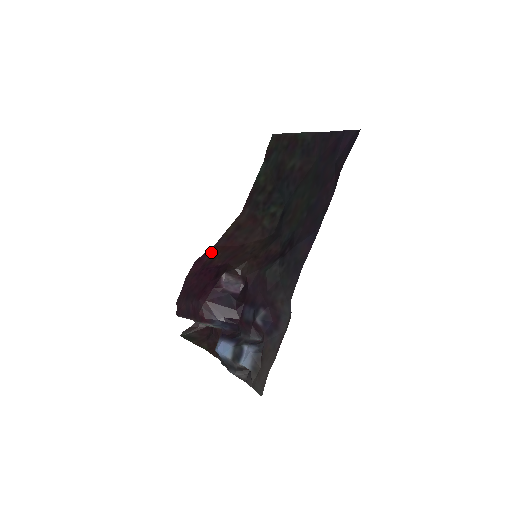
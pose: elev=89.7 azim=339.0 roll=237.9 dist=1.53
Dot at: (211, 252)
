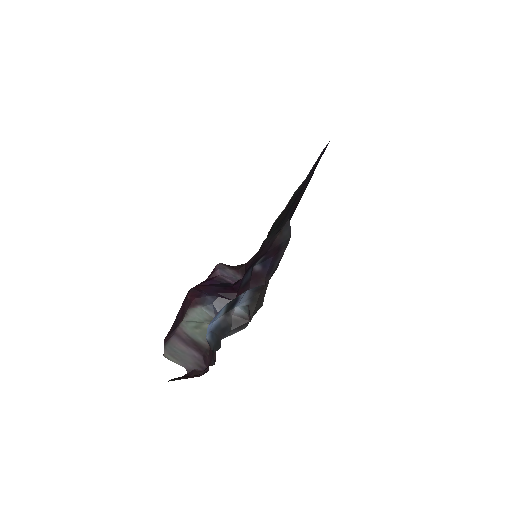
Dot at: occluded
